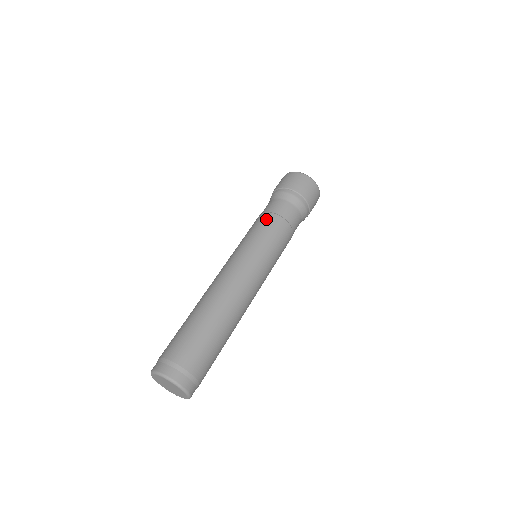
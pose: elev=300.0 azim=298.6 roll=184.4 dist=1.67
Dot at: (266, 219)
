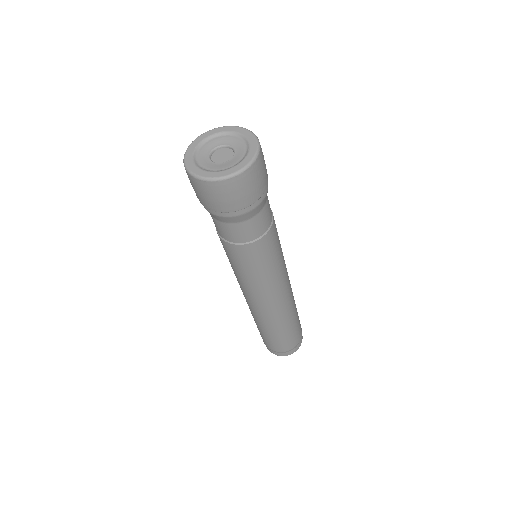
Dot at: (243, 254)
